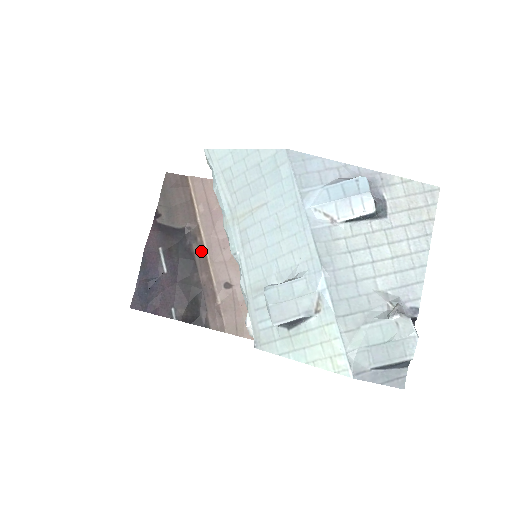
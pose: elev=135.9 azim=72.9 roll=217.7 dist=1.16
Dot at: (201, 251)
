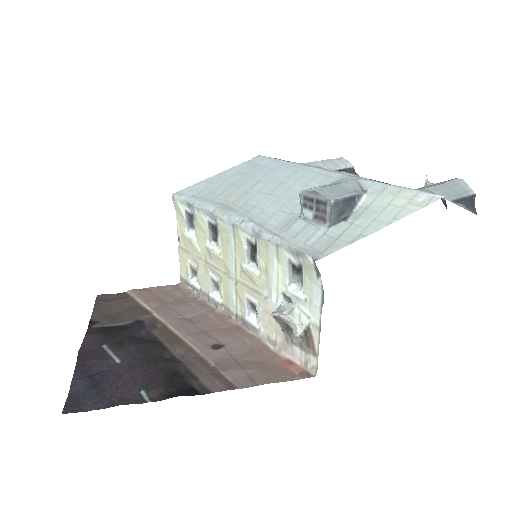
Dot at: (166, 332)
